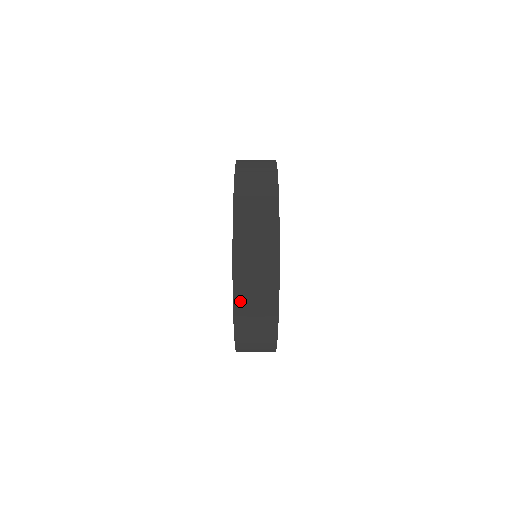
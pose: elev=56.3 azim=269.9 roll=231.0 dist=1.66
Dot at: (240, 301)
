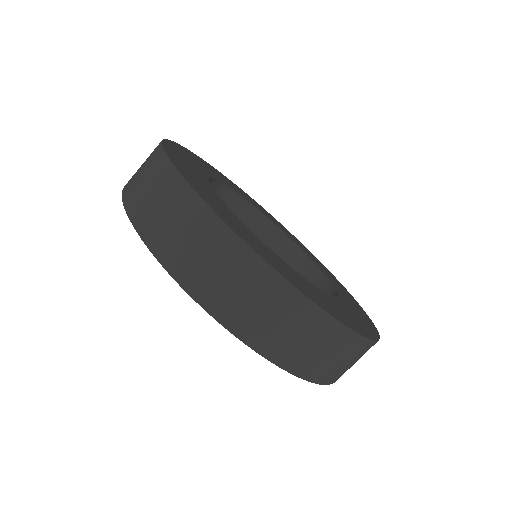
Dot at: (221, 309)
